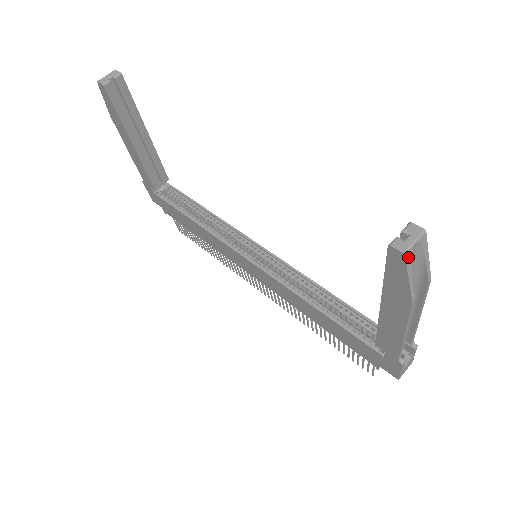
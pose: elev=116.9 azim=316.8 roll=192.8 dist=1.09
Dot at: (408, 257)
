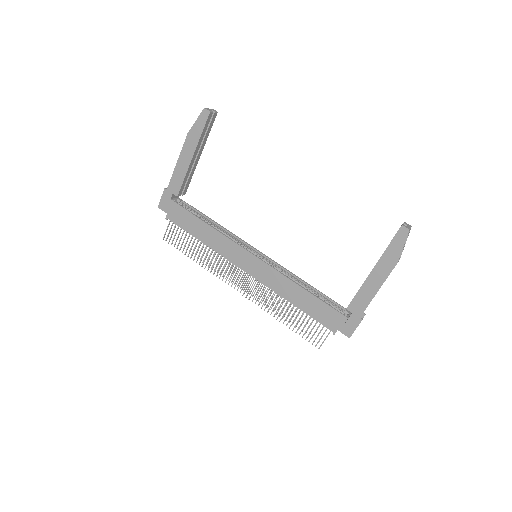
Dot at: (408, 233)
